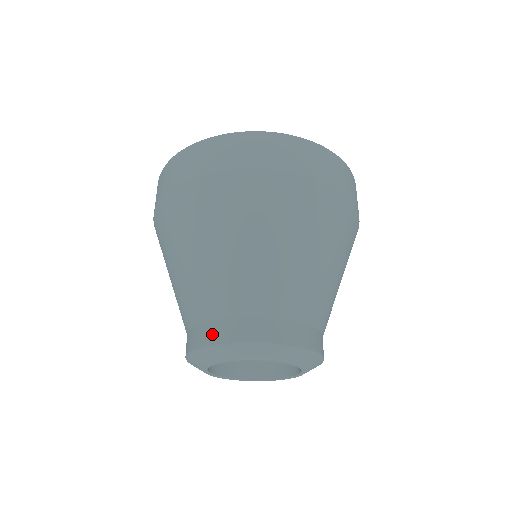
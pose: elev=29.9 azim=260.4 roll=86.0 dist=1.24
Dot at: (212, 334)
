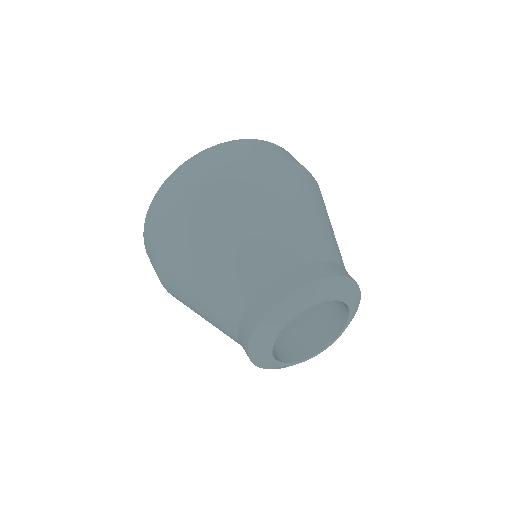
Dot at: (283, 287)
